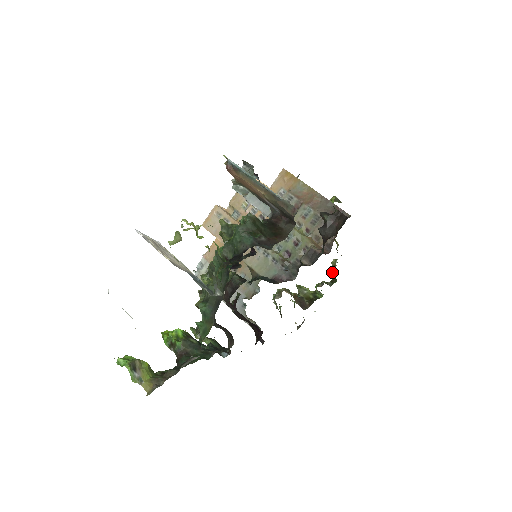
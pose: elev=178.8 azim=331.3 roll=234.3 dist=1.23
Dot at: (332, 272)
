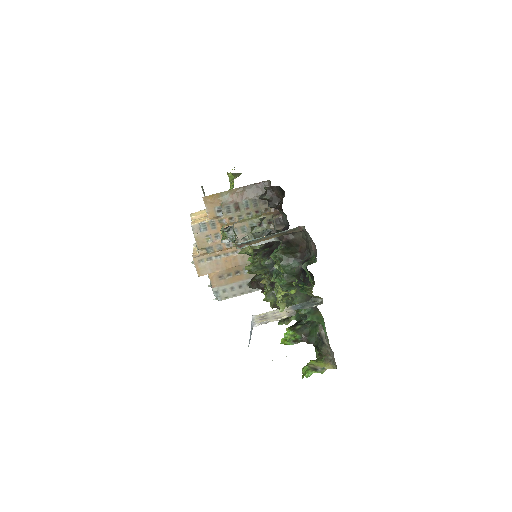
Dot at: occluded
